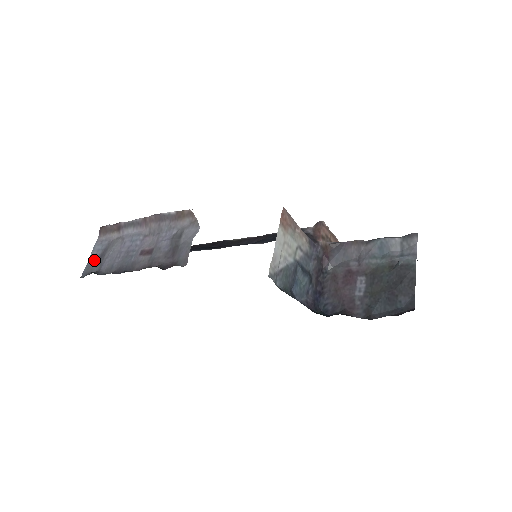
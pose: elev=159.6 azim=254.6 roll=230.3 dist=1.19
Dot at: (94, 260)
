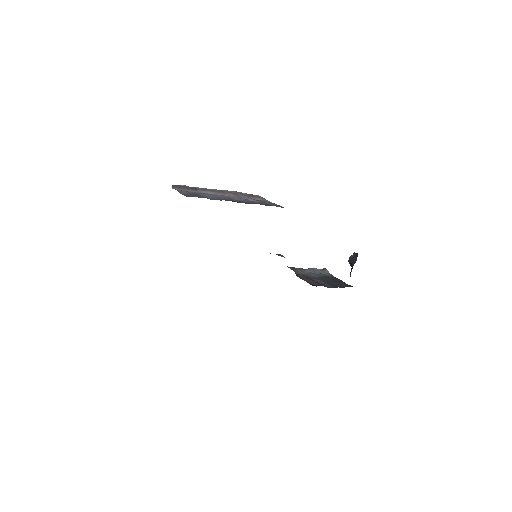
Dot at: (188, 194)
